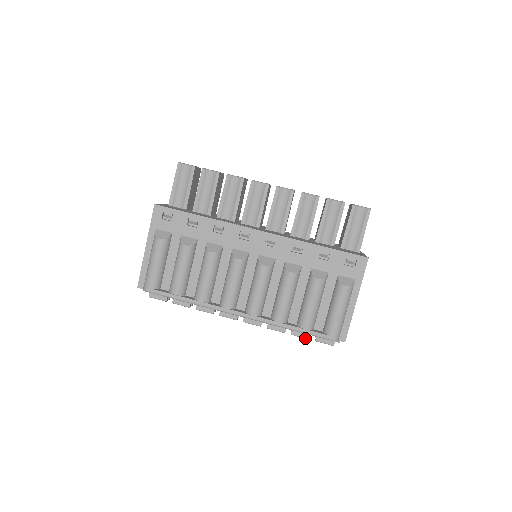
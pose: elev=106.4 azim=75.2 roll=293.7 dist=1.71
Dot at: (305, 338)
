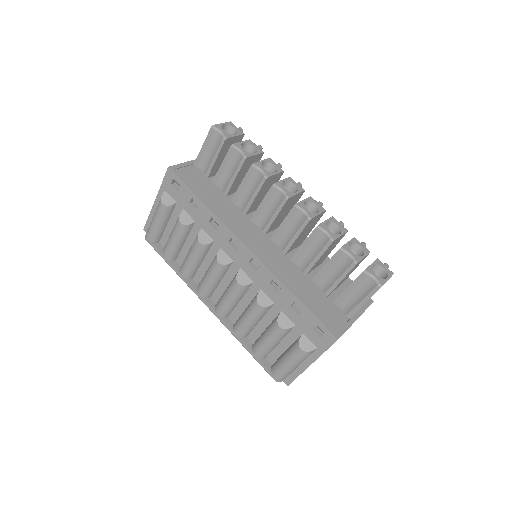
Dot at: occluded
